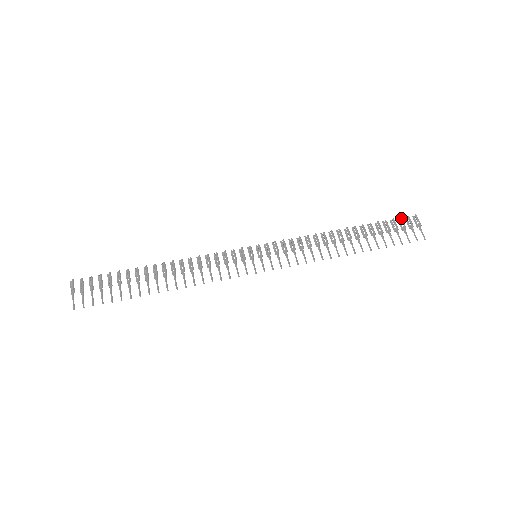
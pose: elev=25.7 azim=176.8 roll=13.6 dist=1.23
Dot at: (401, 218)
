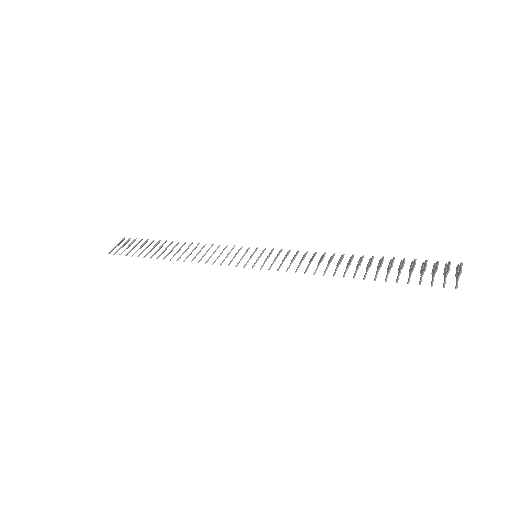
Dot at: (437, 261)
